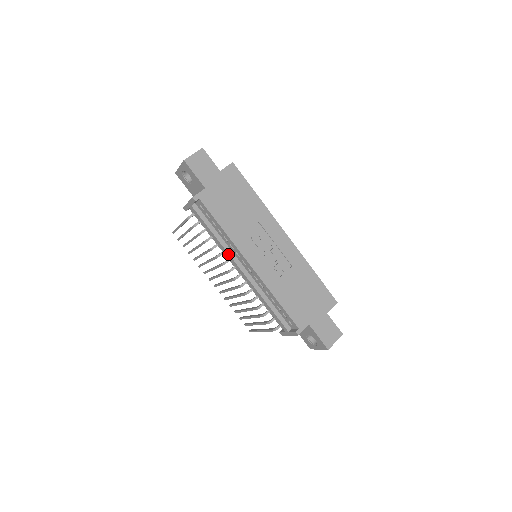
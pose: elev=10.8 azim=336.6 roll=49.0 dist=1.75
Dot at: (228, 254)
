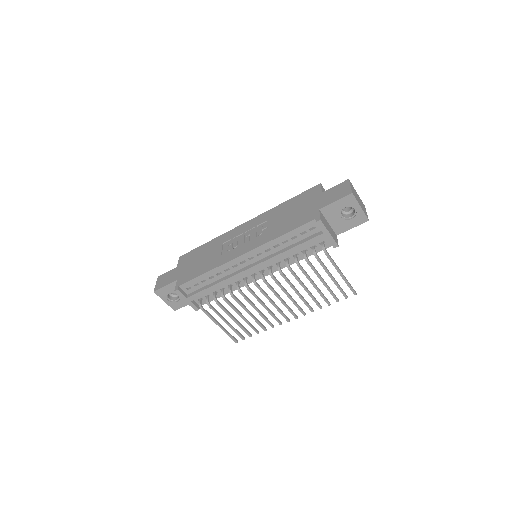
Dot at: (234, 277)
